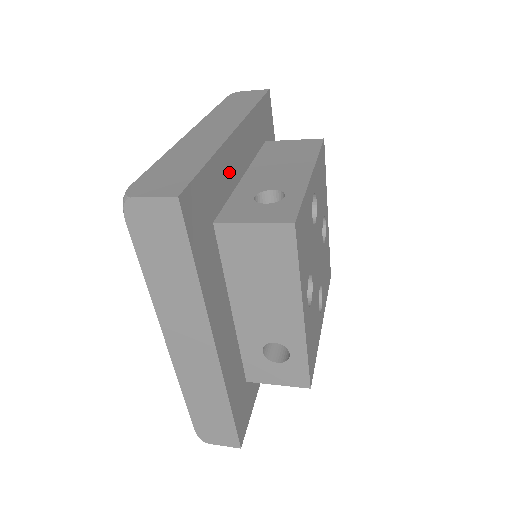
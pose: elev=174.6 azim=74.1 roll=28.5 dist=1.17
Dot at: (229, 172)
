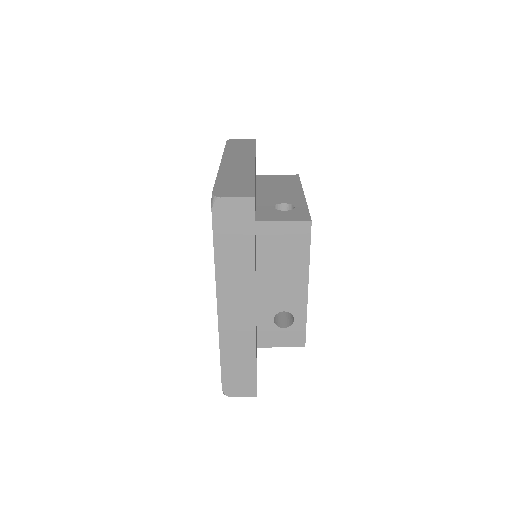
Dot at: occluded
